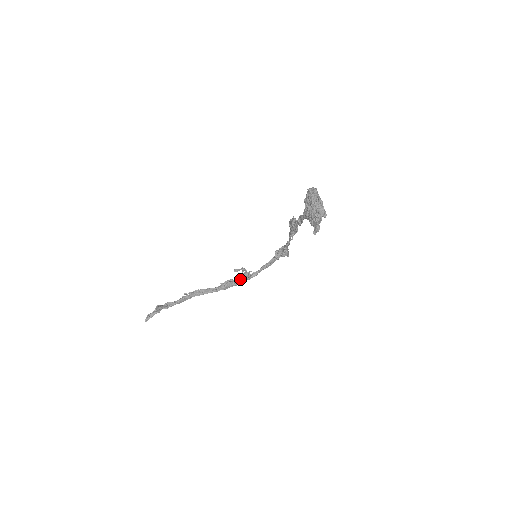
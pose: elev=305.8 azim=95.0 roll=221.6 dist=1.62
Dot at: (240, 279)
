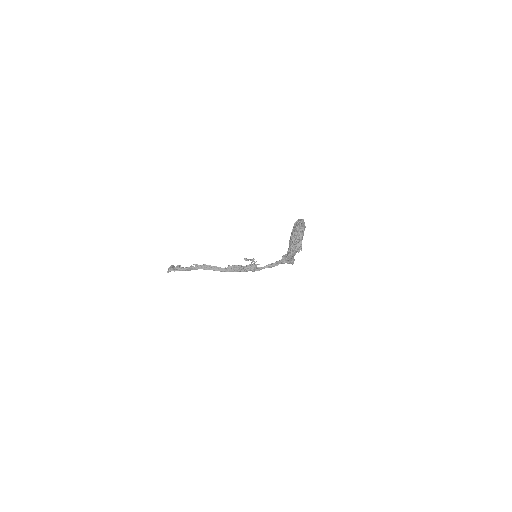
Dot at: (246, 268)
